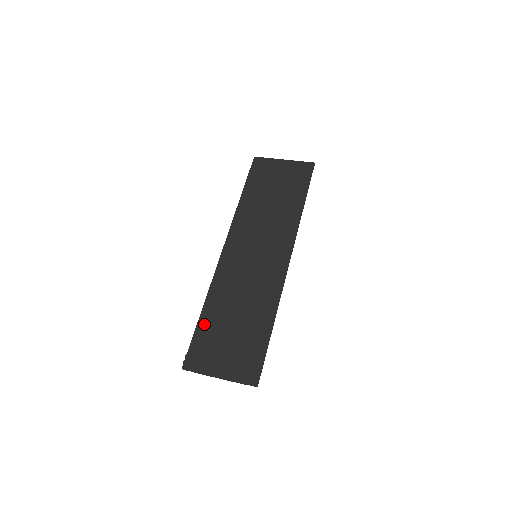
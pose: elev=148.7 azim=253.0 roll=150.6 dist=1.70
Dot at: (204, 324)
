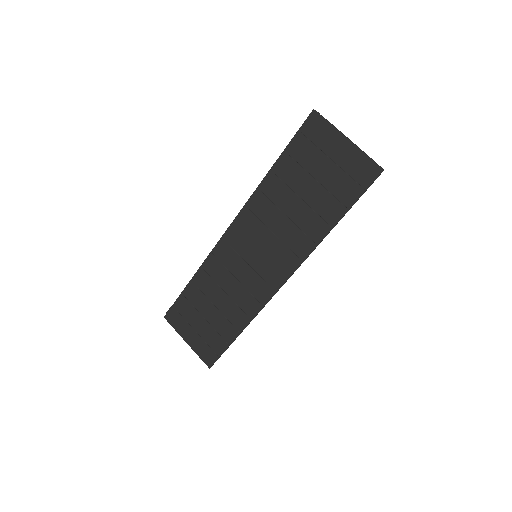
Dot at: (188, 294)
